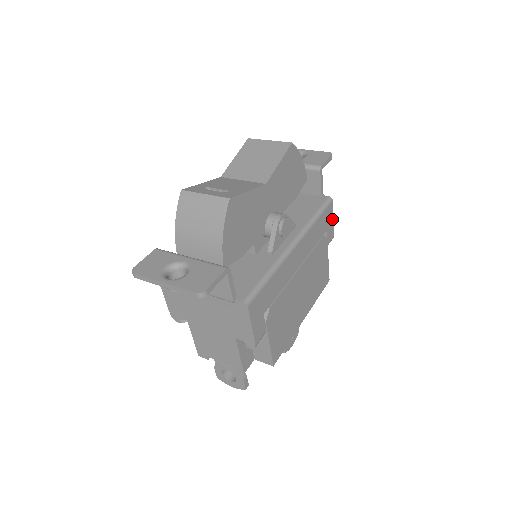
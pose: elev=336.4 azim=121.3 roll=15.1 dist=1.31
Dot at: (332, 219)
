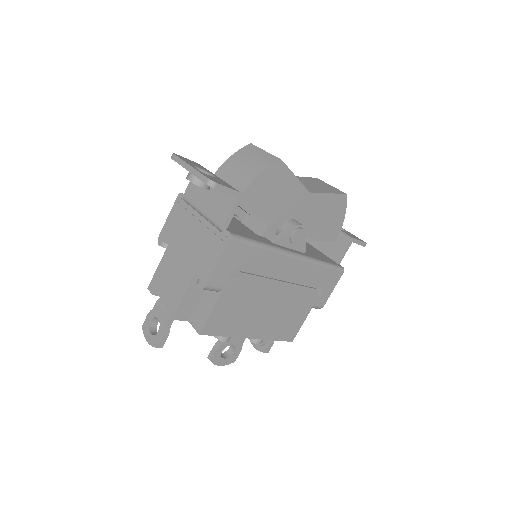
Dot at: (332, 288)
